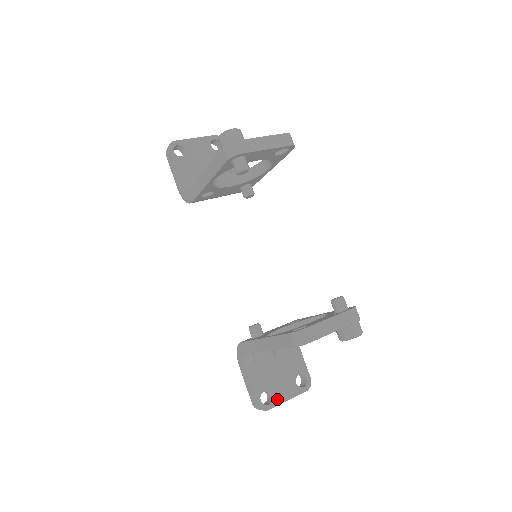
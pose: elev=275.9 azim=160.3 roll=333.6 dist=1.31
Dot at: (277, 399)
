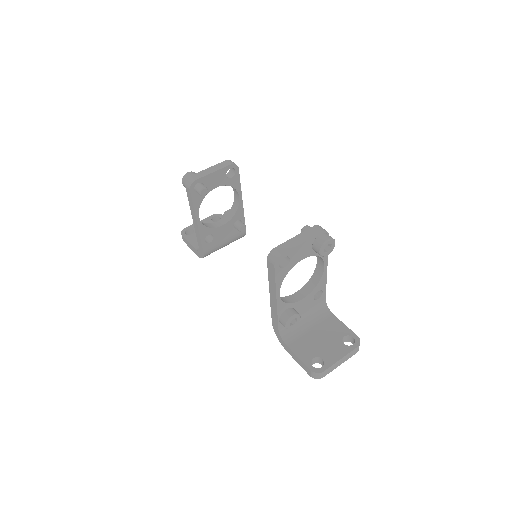
Dot at: (329, 361)
